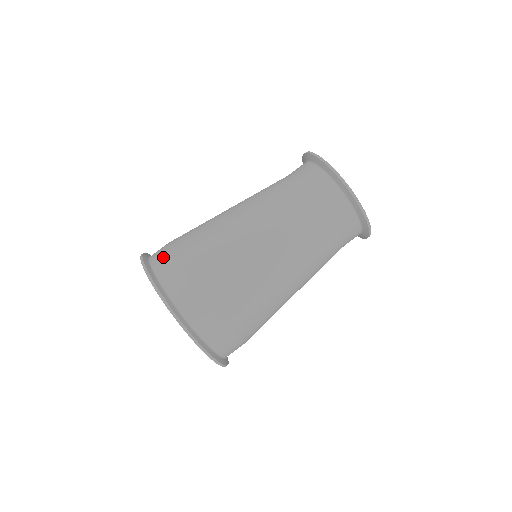
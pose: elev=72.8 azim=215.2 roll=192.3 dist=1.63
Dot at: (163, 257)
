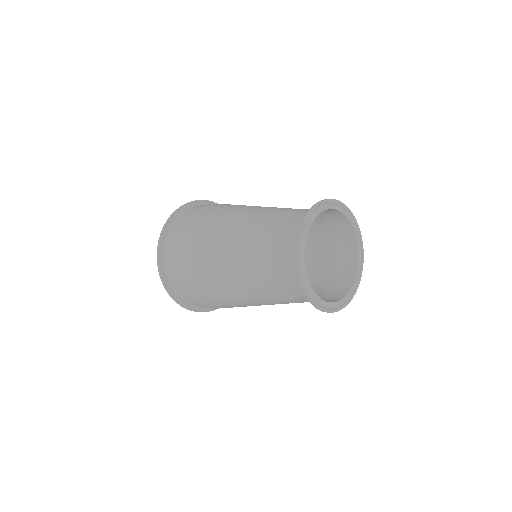
Dot at: (173, 240)
